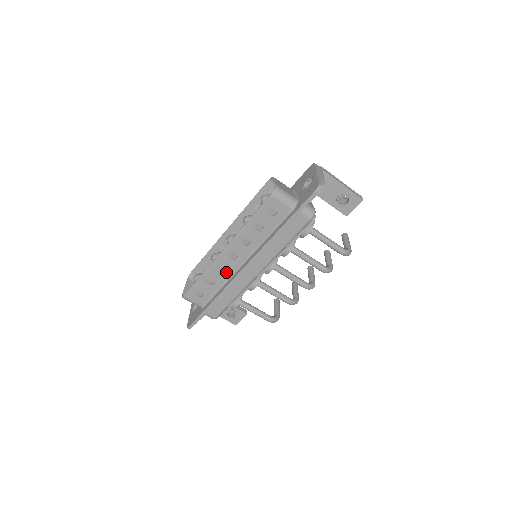
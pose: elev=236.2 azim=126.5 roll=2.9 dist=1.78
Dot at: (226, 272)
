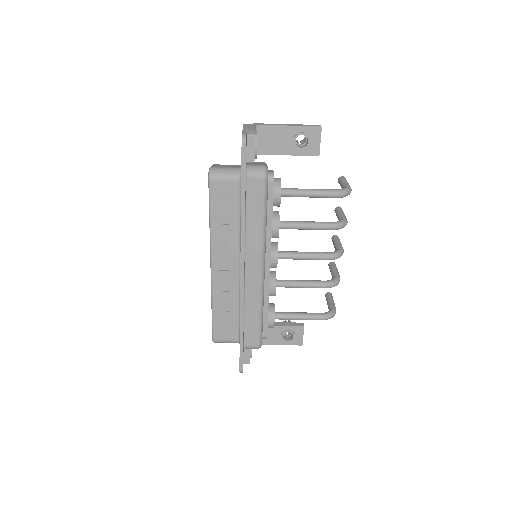
Dot at: (231, 289)
